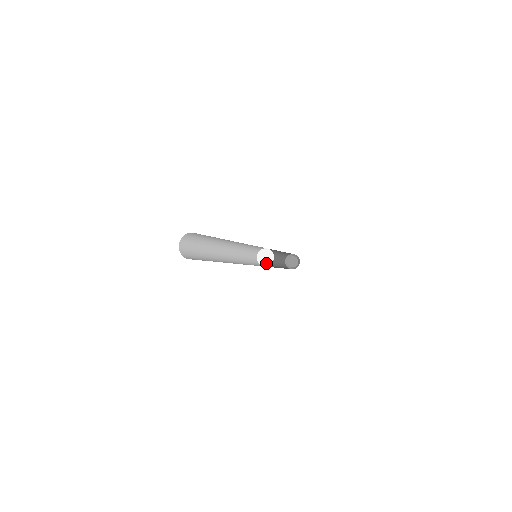
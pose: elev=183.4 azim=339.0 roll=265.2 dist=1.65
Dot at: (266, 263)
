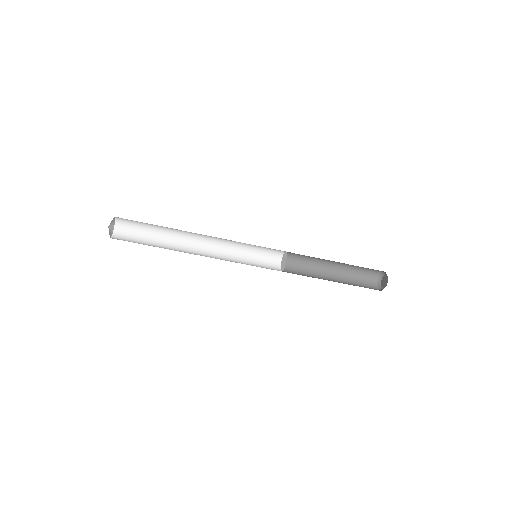
Dot at: (285, 262)
